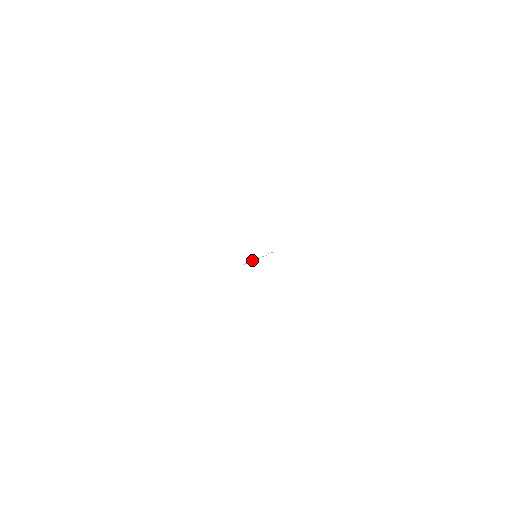
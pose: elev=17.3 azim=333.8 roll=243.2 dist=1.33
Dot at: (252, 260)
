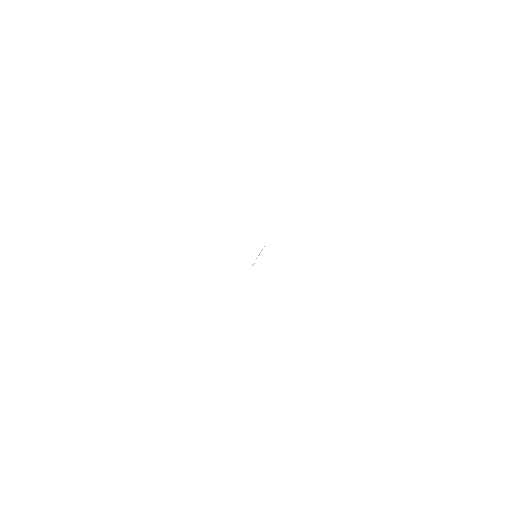
Dot at: occluded
